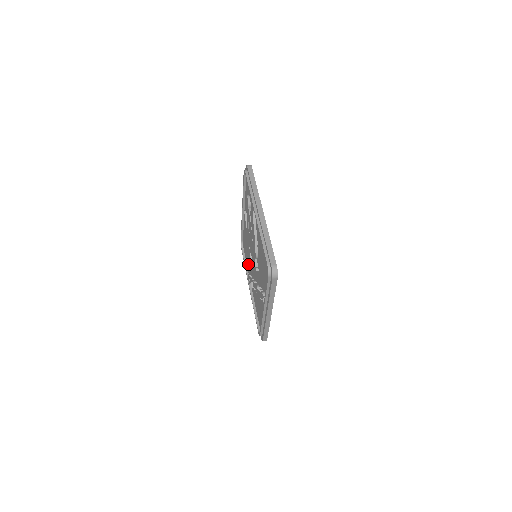
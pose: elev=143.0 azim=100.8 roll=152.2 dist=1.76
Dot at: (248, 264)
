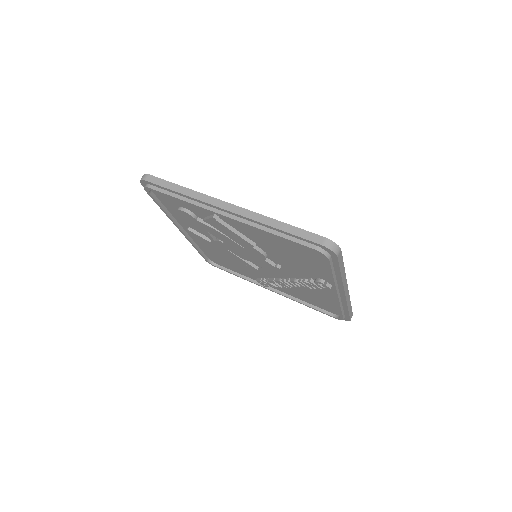
Dot at: (244, 272)
